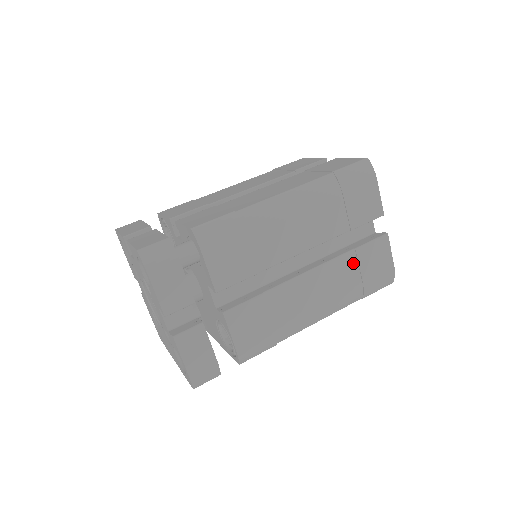
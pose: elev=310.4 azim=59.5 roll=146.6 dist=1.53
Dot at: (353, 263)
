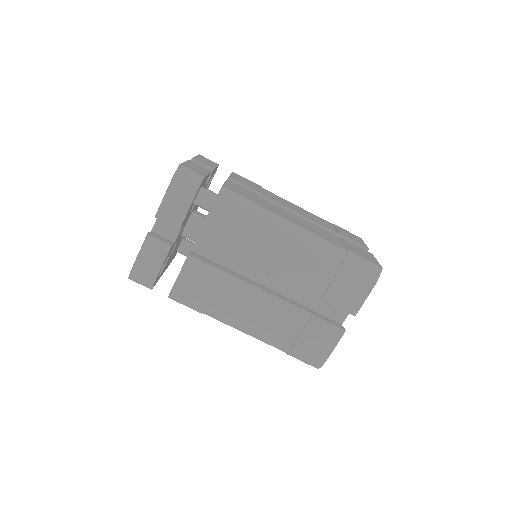
Dot at: (302, 322)
